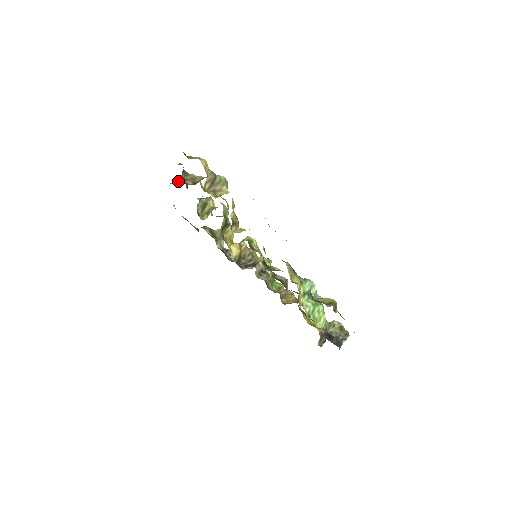
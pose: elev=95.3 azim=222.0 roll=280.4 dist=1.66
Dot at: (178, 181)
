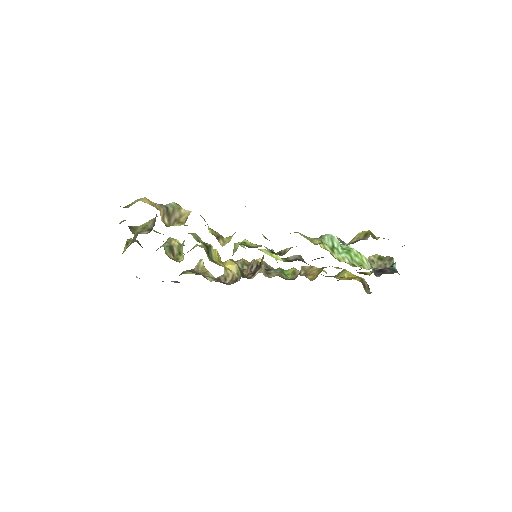
Dot at: occluded
